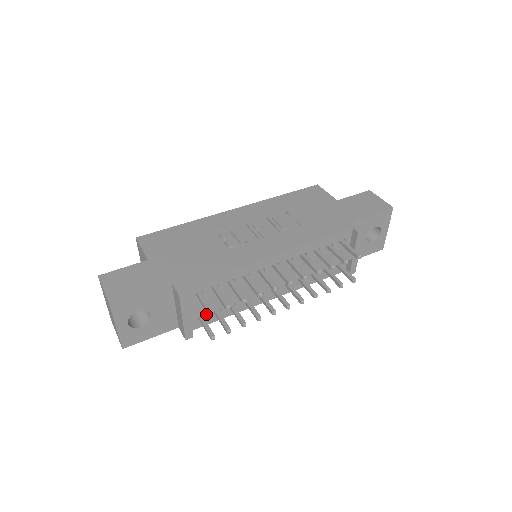
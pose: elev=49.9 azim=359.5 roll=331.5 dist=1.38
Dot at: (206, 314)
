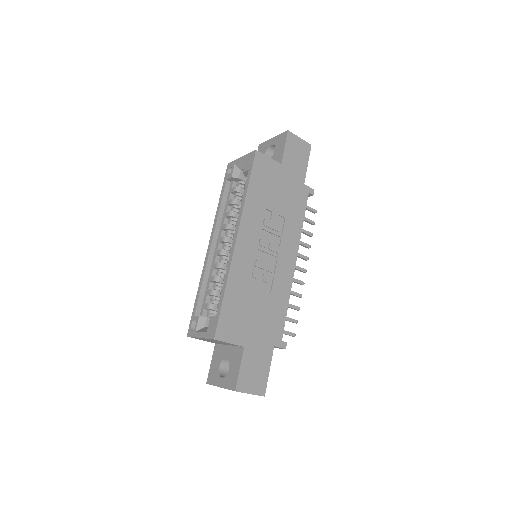
Dot at: occluded
